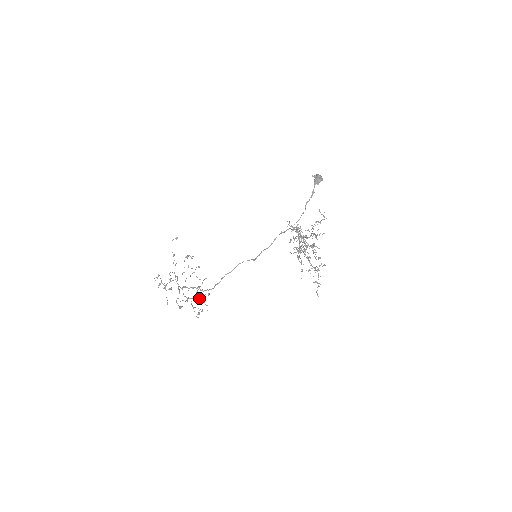
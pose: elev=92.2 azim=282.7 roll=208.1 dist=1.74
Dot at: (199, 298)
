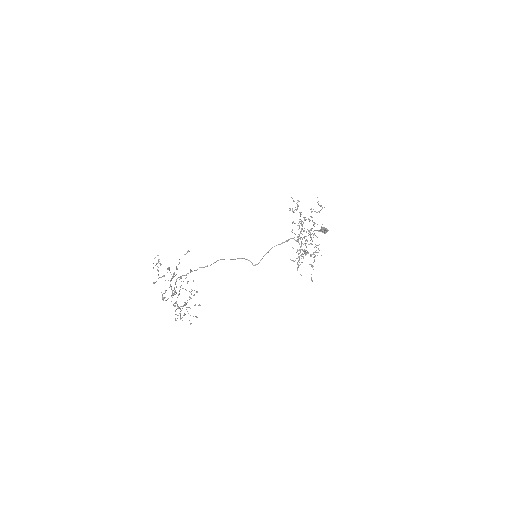
Dot at: occluded
